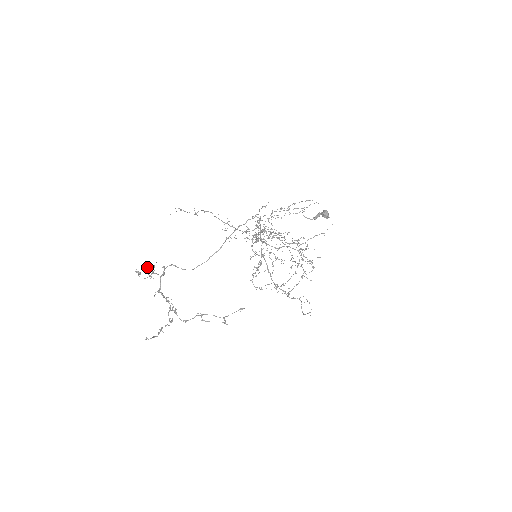
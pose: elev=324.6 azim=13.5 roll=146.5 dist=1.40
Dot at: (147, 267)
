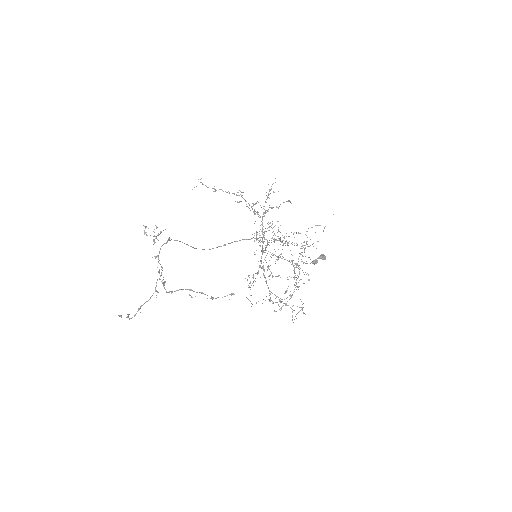
Dot at: (156, 226)
